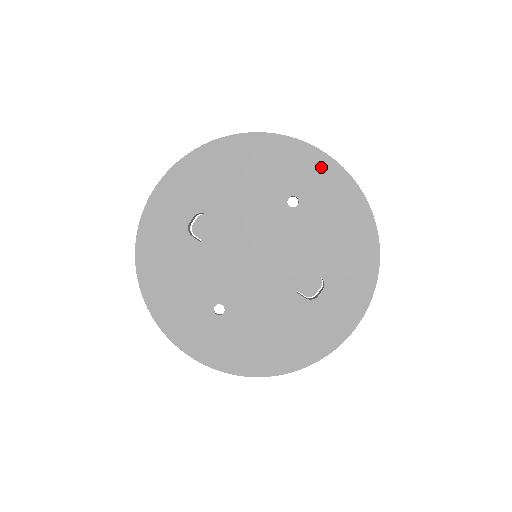
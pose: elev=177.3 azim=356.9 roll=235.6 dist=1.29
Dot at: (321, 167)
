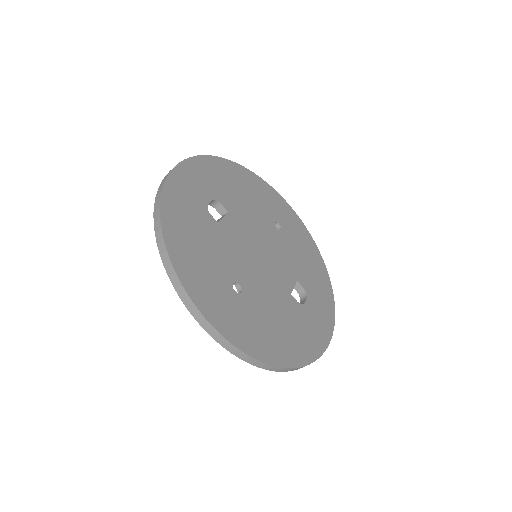
Dot at: (289, 213)
